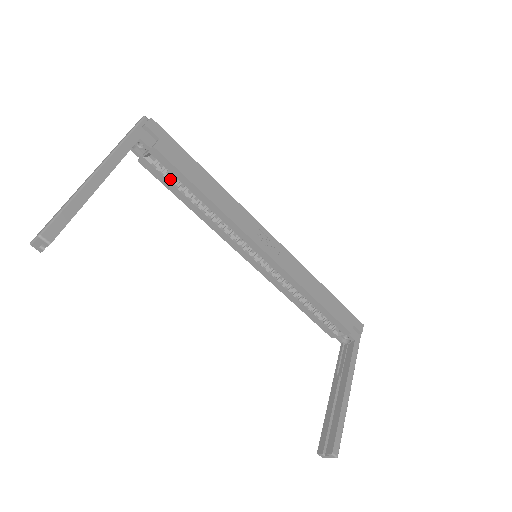
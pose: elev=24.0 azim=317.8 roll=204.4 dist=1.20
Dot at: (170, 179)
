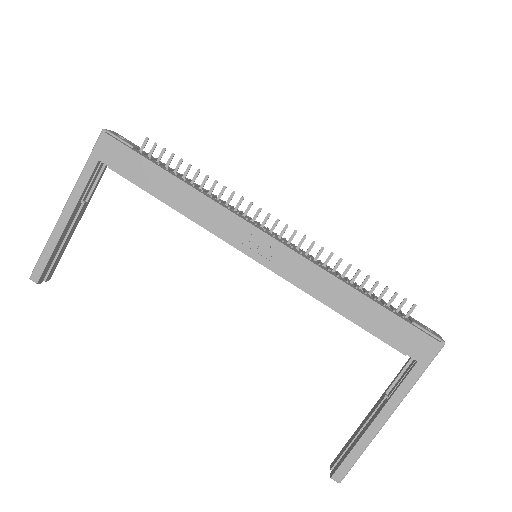
Dot at: occluded
